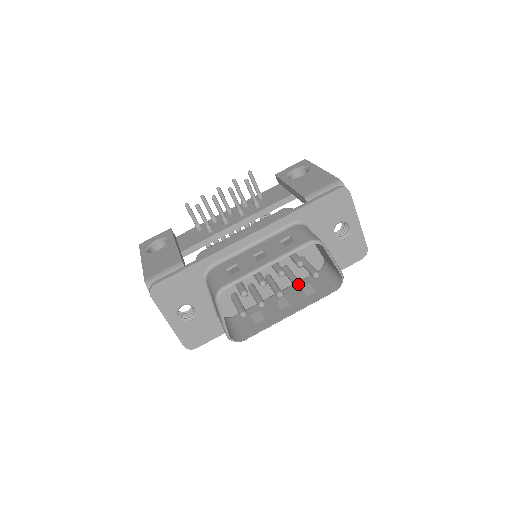
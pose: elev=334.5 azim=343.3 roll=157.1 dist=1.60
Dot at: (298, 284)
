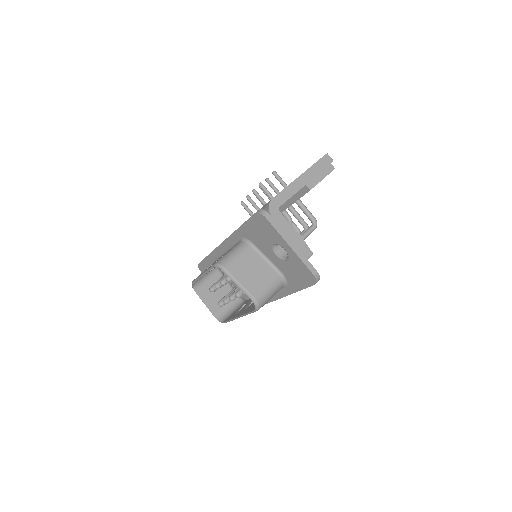
Dot at: (235, 294)
